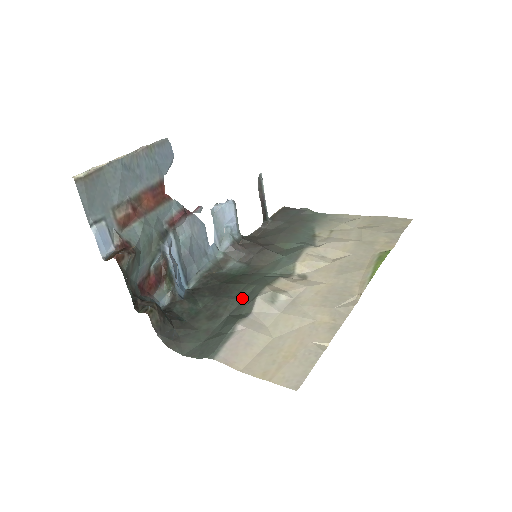
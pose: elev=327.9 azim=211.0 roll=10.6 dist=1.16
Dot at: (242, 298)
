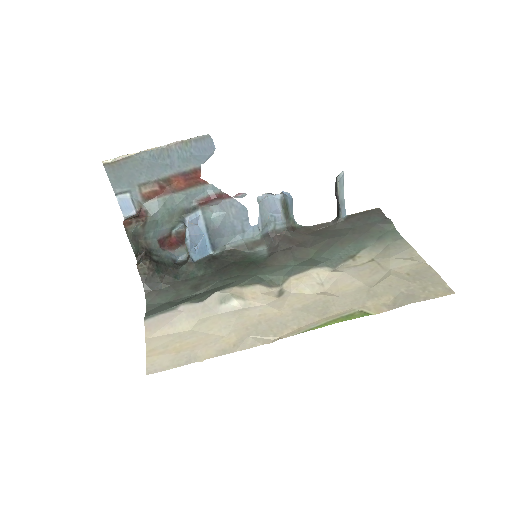
Dot at: (221, 285)
